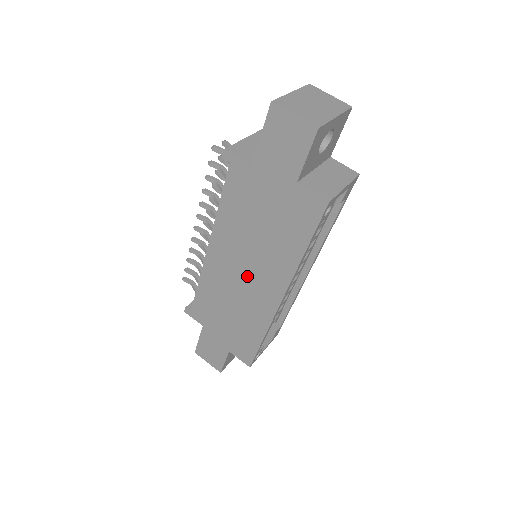
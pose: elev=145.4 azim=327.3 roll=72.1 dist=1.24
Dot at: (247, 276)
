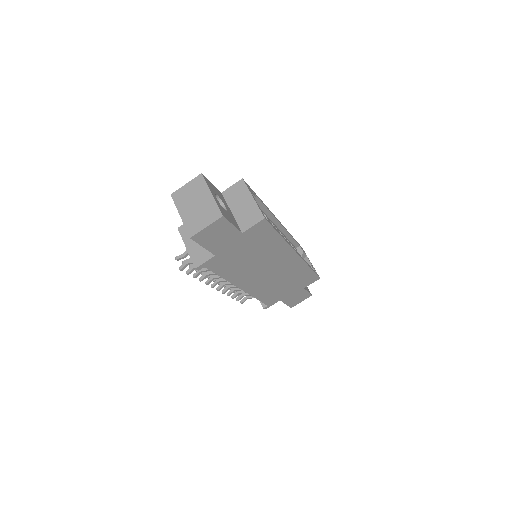
Dot at: (271, 270)
